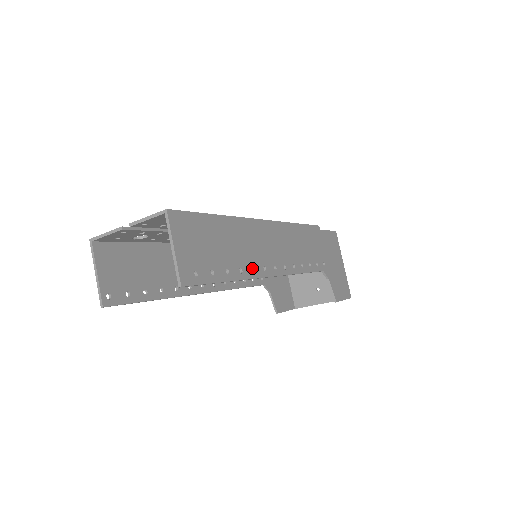
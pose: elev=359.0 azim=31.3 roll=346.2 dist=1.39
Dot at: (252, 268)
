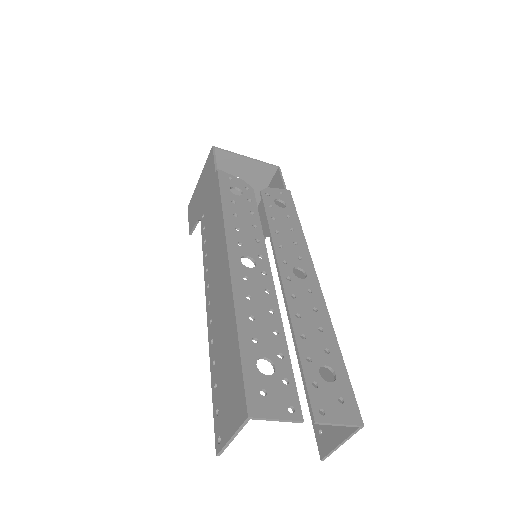
Dot at: occluded
